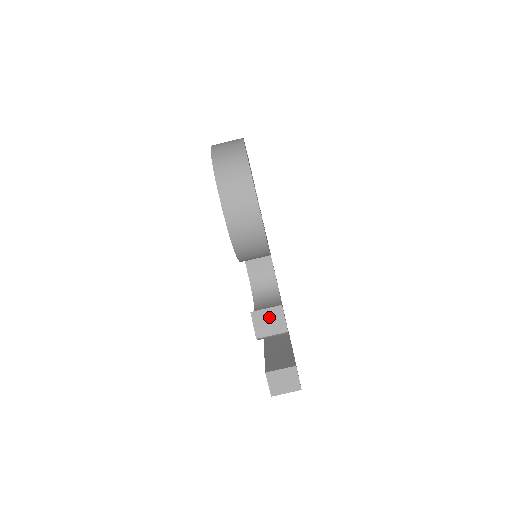
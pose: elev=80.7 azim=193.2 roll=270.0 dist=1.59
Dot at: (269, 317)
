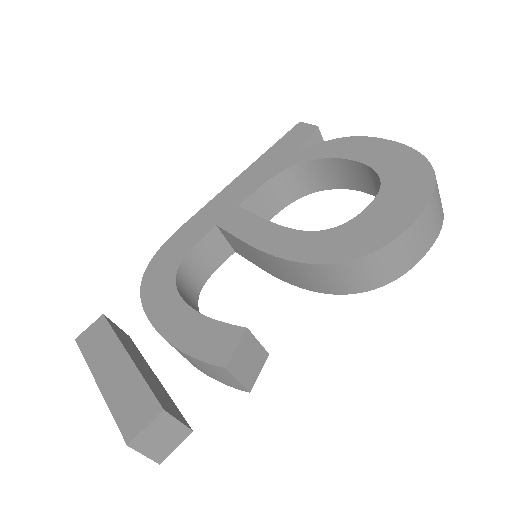
Dot at: (253, 355)
